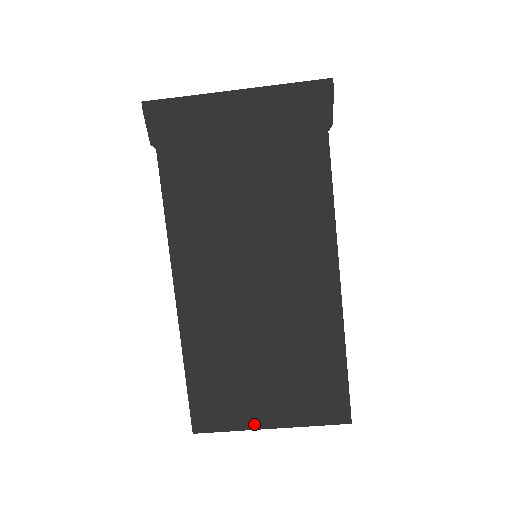
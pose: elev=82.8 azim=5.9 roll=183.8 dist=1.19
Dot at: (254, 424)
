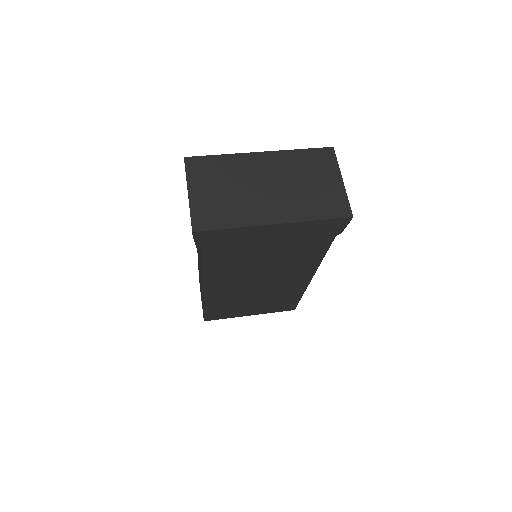
Dot at: (241, 316)
